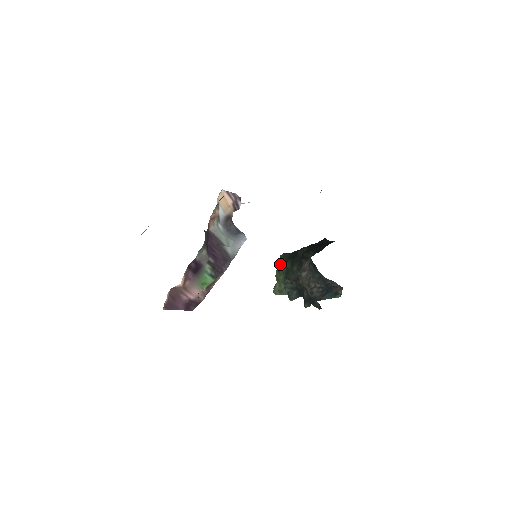
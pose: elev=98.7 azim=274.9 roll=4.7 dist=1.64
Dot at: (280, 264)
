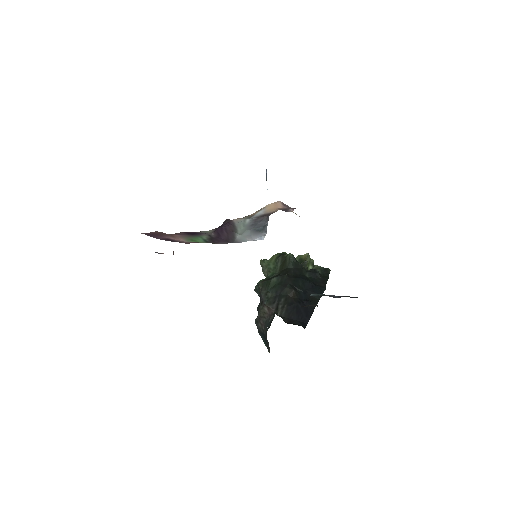
Dot at: (281, 259)
